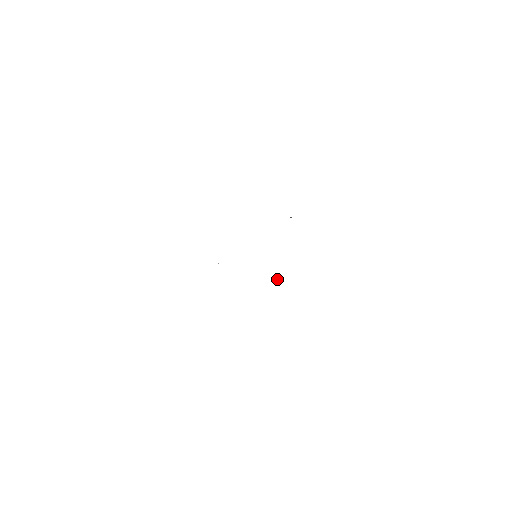
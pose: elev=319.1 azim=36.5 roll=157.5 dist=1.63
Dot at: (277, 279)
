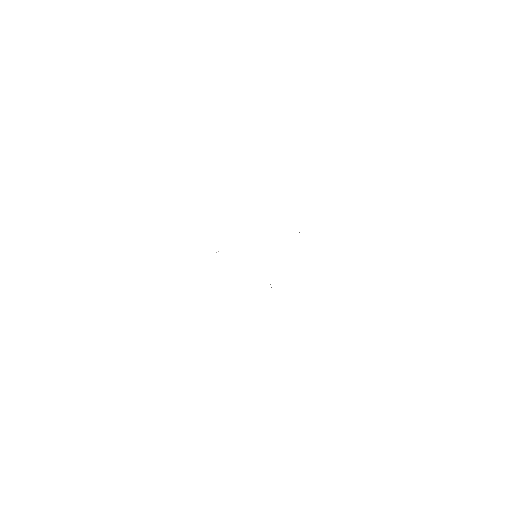
Dot at: (270, 284)
